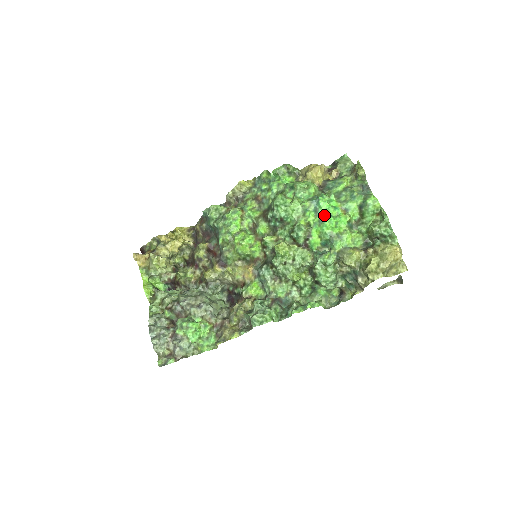
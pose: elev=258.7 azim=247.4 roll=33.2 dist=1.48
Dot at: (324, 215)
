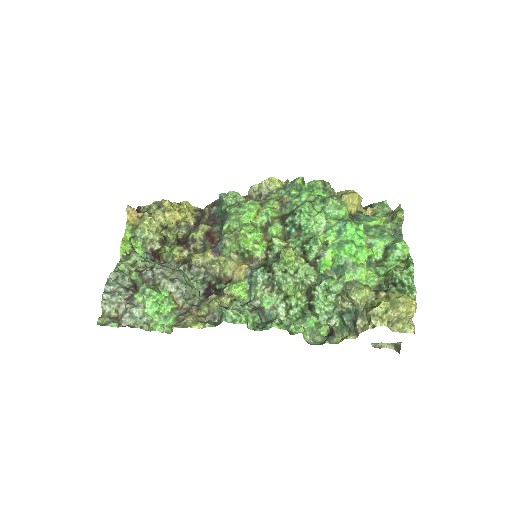
Dot at: (346, 240)
